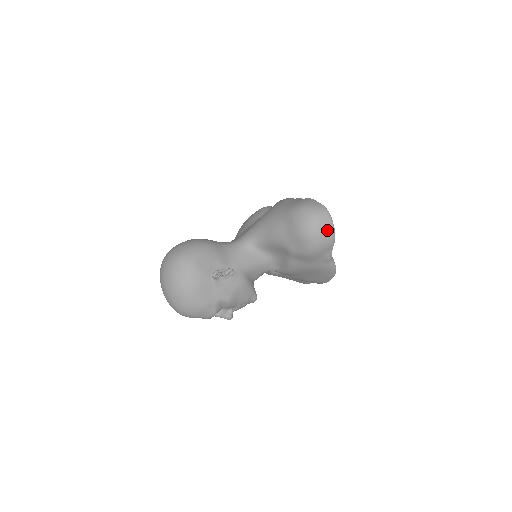
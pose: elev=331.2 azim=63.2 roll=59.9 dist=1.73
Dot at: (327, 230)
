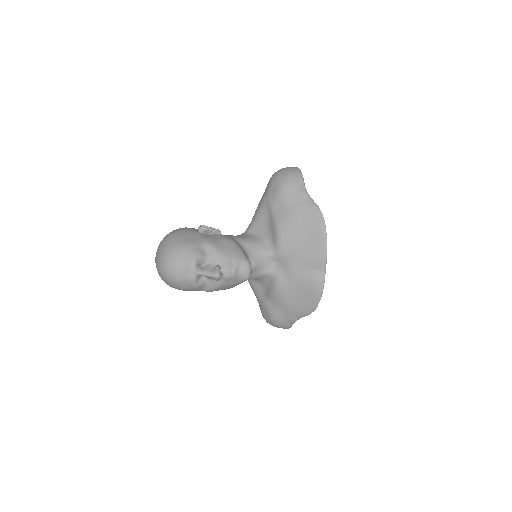
Dot at: (292, 169)
